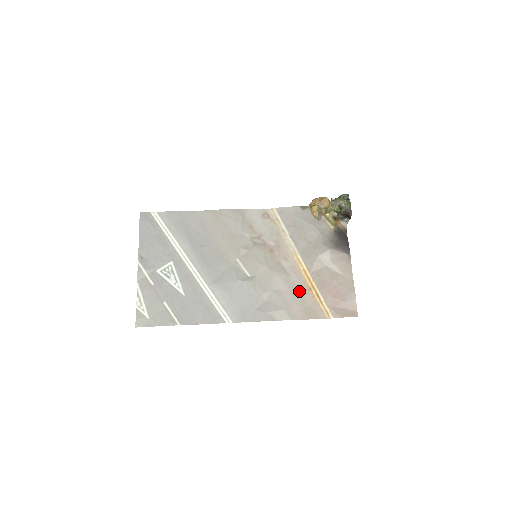
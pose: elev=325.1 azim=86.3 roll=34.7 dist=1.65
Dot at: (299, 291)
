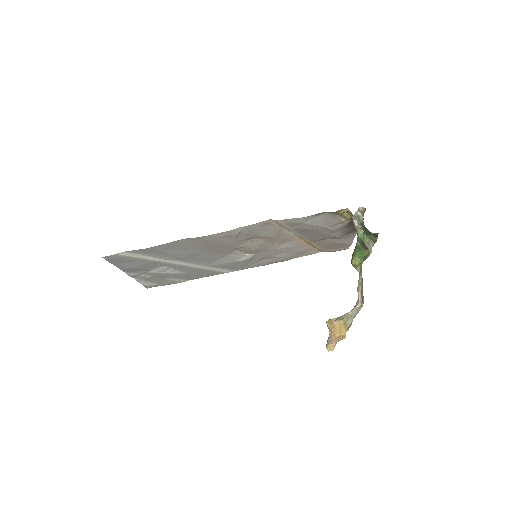
Dot at: (297, 250)
